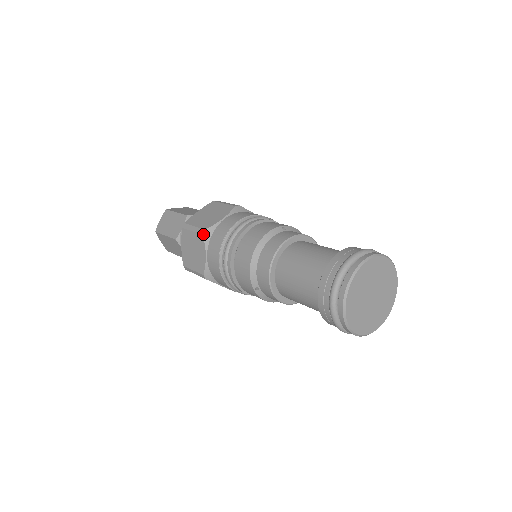
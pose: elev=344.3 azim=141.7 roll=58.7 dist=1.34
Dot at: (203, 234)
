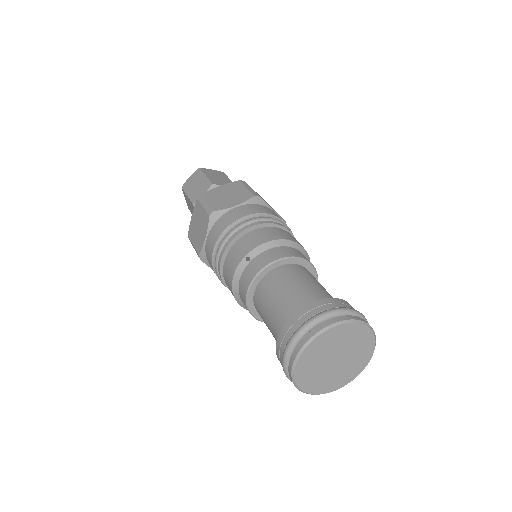
Dot at: (200, 259)
